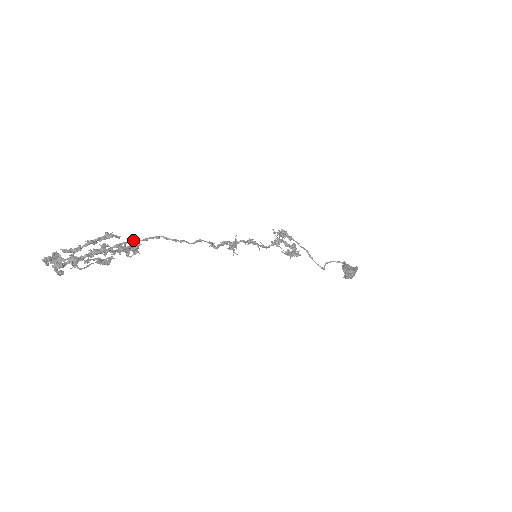
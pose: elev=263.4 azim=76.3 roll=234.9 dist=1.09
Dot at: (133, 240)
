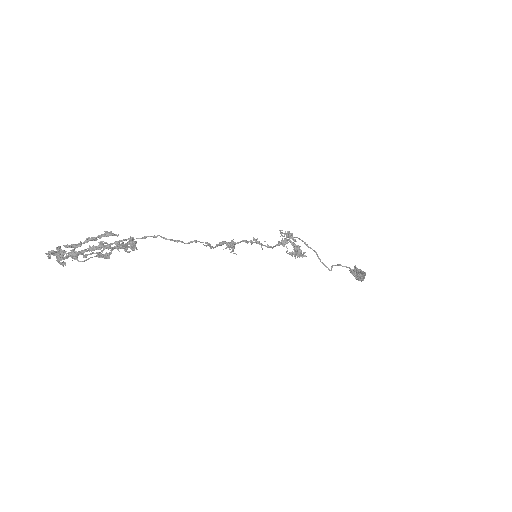
Dot at: (130, 239)
